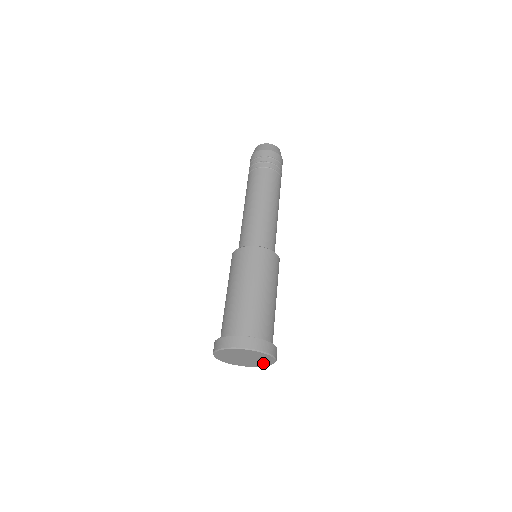
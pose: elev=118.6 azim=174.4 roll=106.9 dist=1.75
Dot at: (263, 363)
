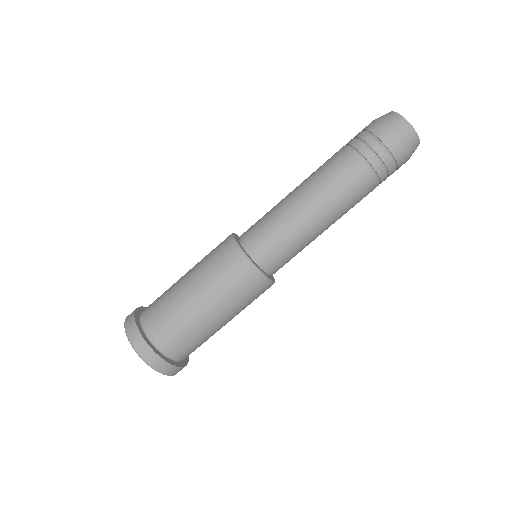
Dot at: occluded
